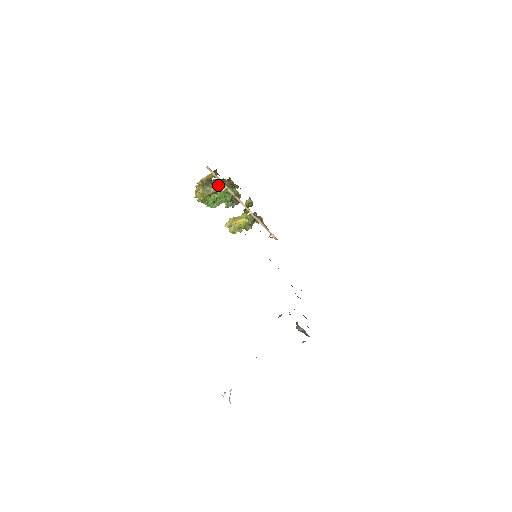
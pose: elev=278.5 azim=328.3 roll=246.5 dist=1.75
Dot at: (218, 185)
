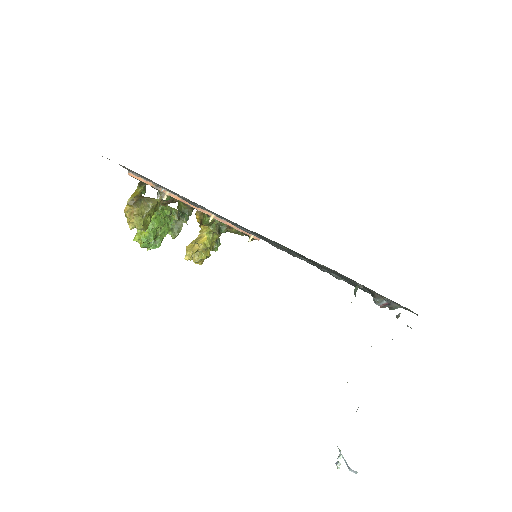
Dot at: occluded
